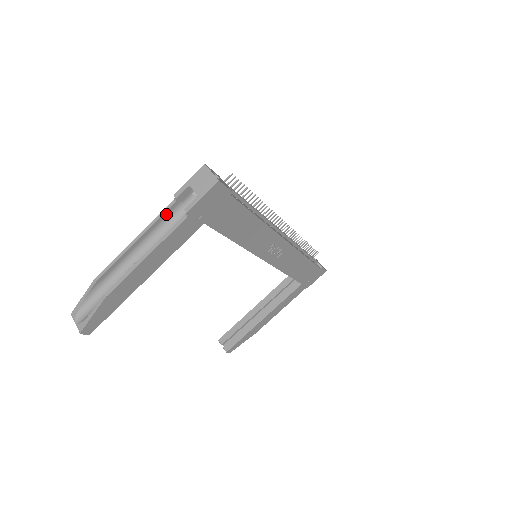
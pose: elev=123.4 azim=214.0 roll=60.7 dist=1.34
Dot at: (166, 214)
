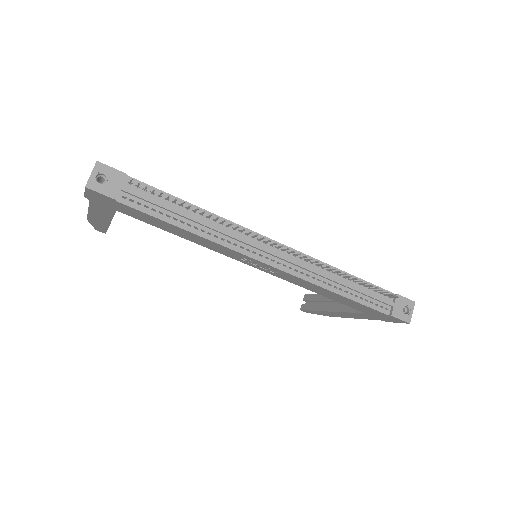
Dot at: occluded
